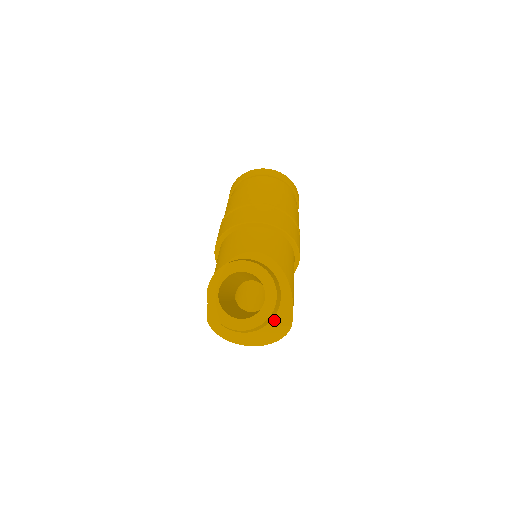
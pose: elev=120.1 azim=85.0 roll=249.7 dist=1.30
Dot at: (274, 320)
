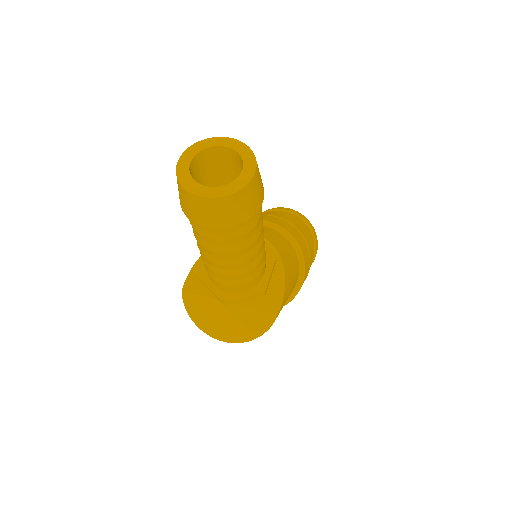
Dot at: (258, 305)
